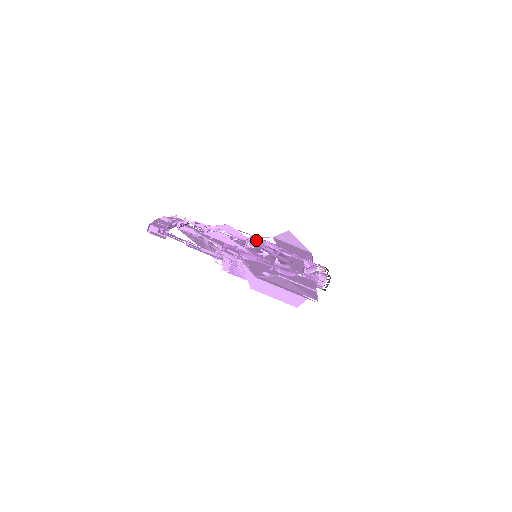
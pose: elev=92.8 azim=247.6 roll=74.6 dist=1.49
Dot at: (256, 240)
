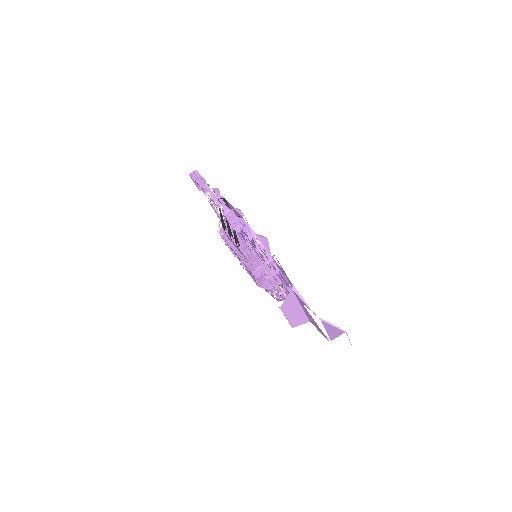
Dot at: occluded
